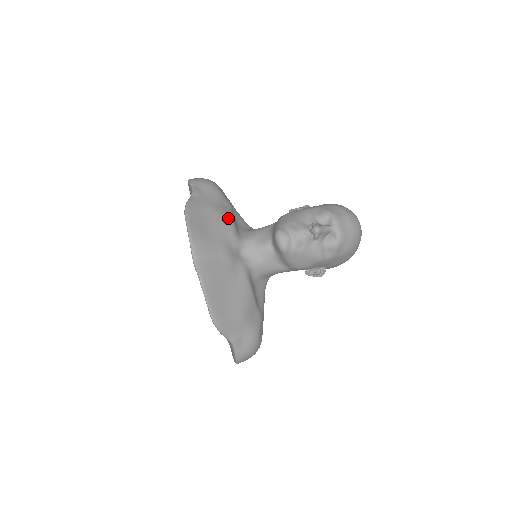
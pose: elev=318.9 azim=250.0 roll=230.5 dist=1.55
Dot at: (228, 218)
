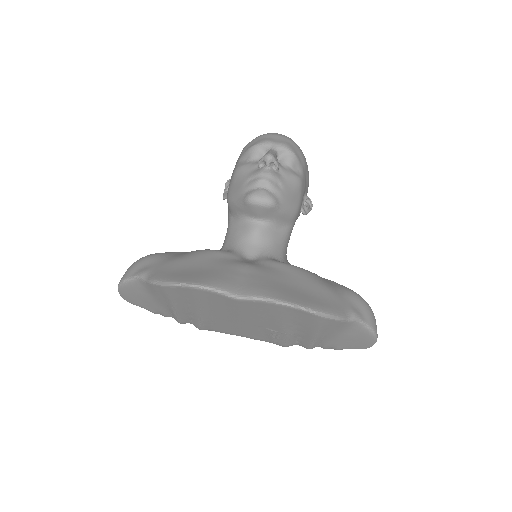
Dot at: (198, 252)
